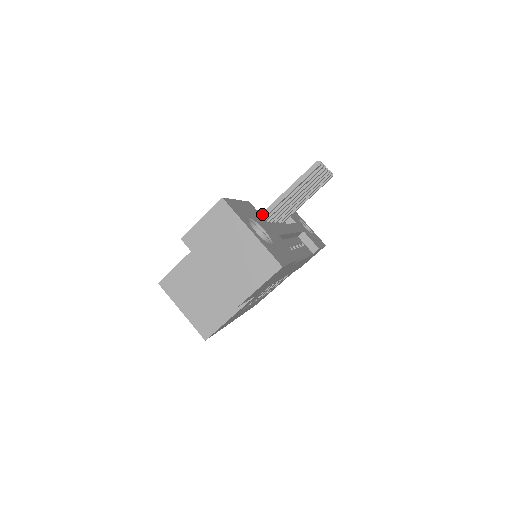
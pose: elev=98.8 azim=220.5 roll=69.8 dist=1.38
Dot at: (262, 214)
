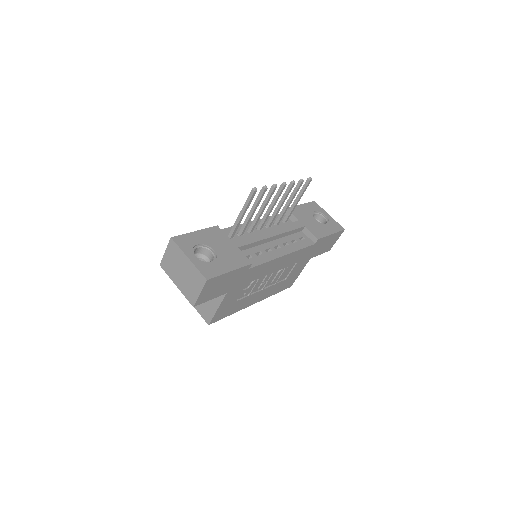
Dot at: (231, 232)
